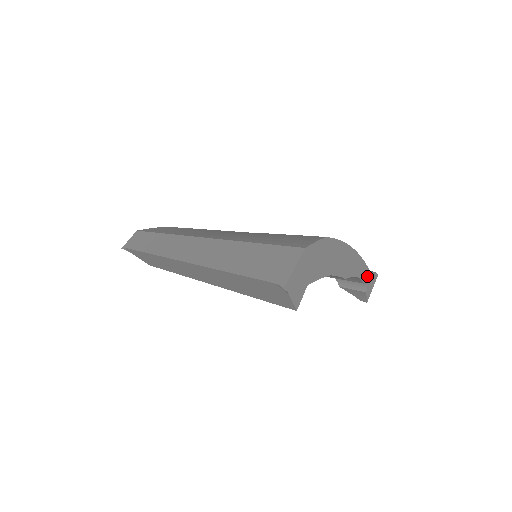
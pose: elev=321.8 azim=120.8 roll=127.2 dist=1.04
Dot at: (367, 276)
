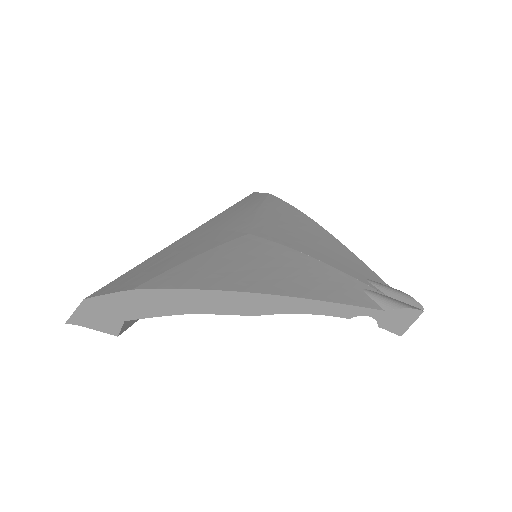
Dot at: (359, 312)
